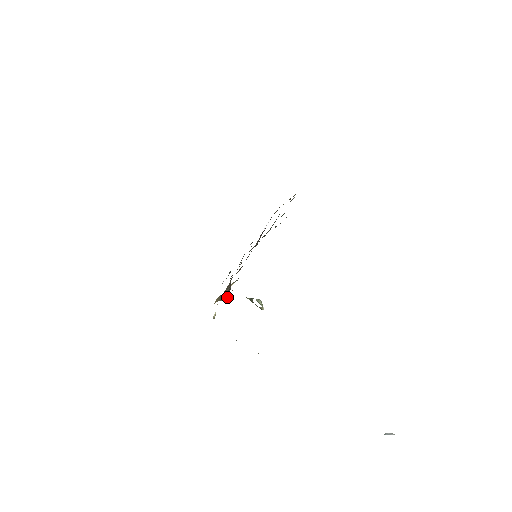
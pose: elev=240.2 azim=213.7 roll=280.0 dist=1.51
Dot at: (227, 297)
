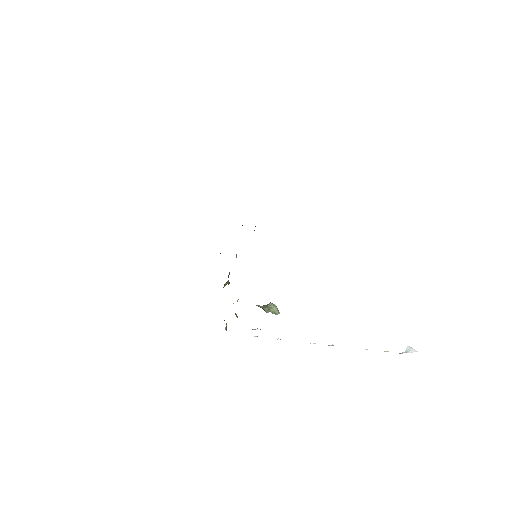
Dot at: (228, 283)
